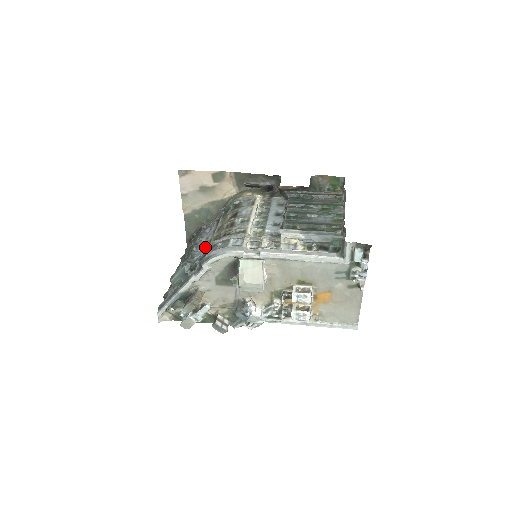
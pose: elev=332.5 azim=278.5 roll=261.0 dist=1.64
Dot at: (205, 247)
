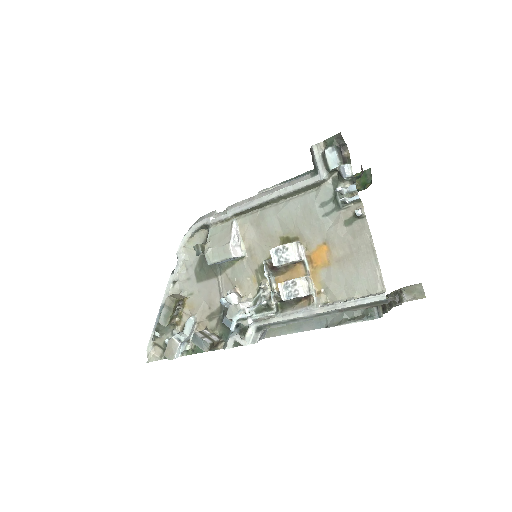
Dot at: occluded
